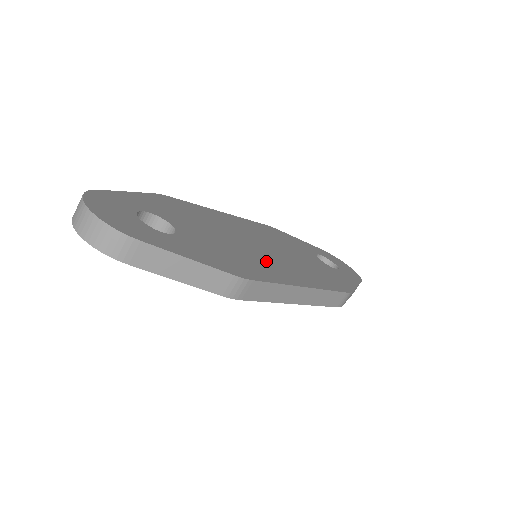
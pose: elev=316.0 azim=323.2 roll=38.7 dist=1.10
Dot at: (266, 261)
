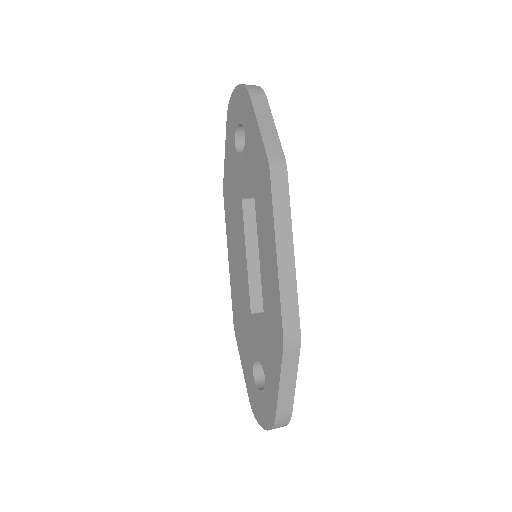
Dot at: occluded
